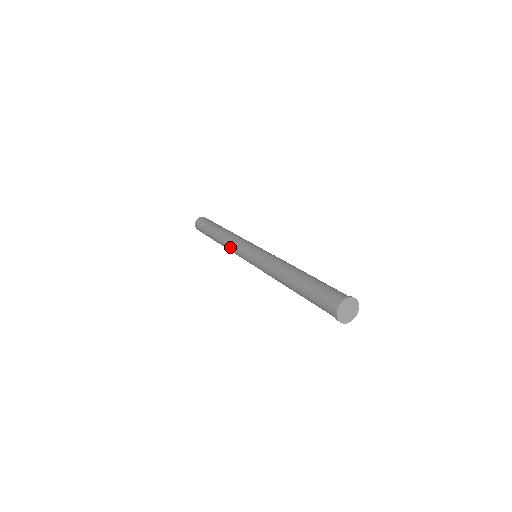
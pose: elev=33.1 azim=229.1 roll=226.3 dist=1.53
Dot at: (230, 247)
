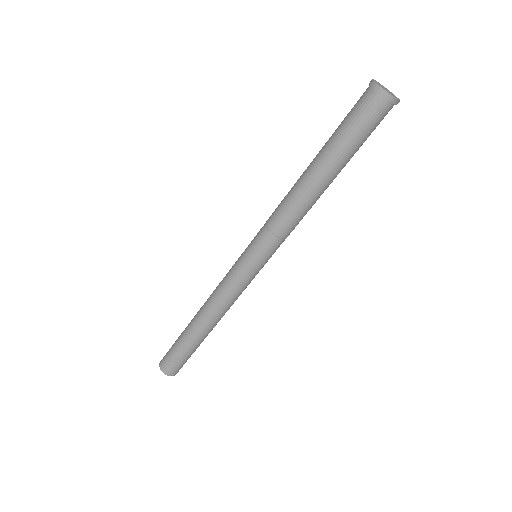
Dot at: (218, 290)
